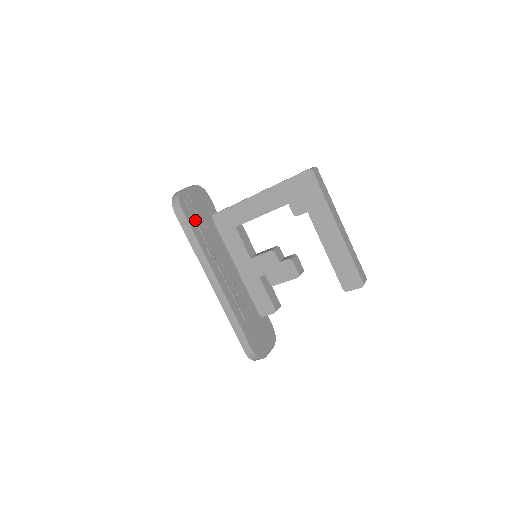
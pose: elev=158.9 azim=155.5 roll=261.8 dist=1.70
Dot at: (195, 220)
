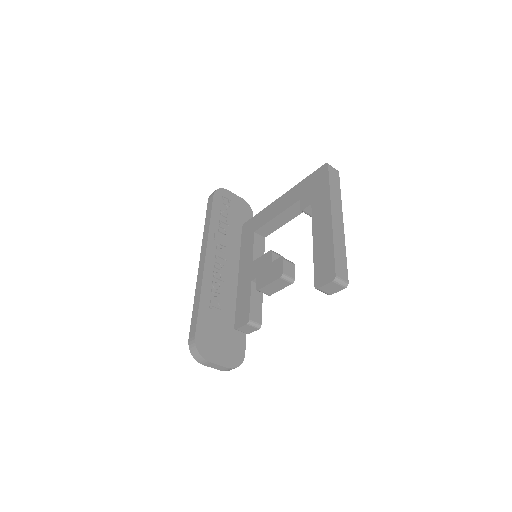
Dot at: (221, 210)
